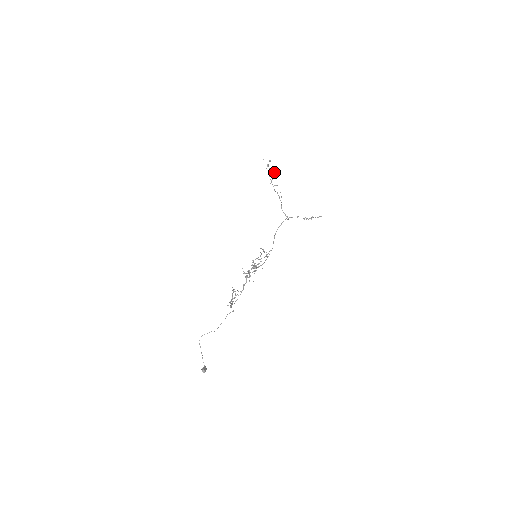
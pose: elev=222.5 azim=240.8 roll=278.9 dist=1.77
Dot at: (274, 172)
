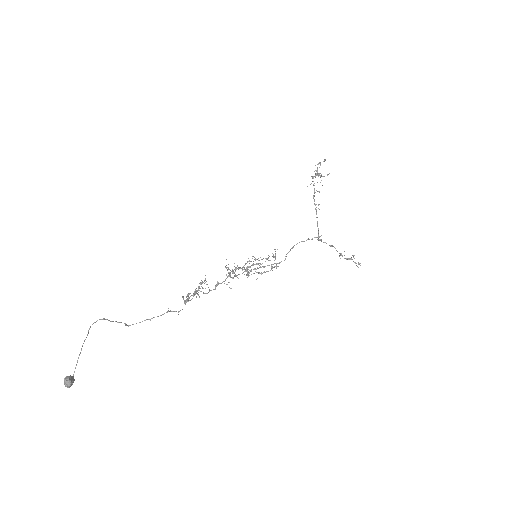
Dot at: occluded
